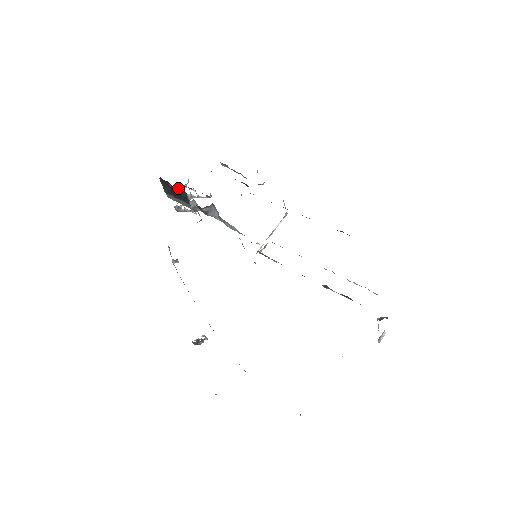
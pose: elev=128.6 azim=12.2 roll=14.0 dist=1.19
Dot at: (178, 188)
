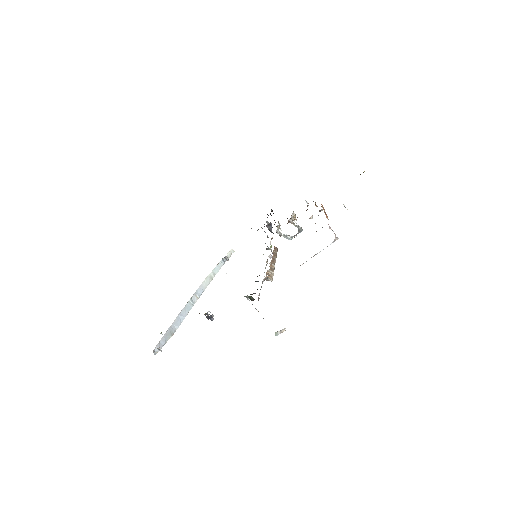
Dot at: (271, 215)
